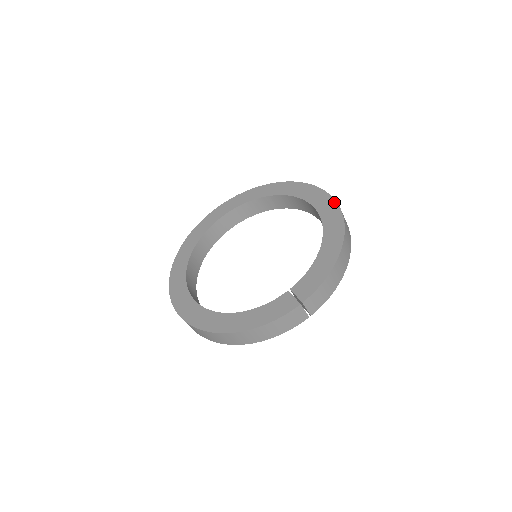
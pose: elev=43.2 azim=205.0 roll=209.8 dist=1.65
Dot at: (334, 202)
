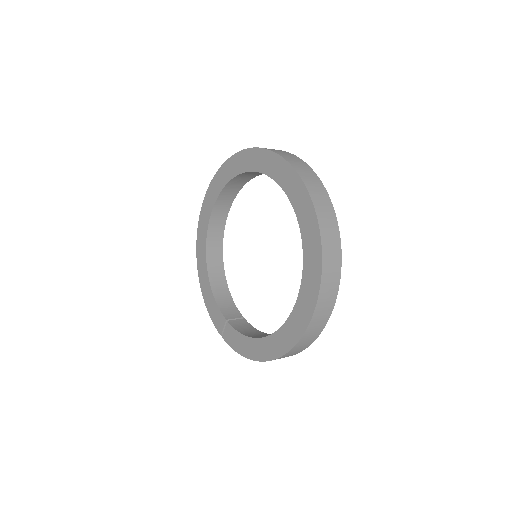
Dot at: (298, 338)
